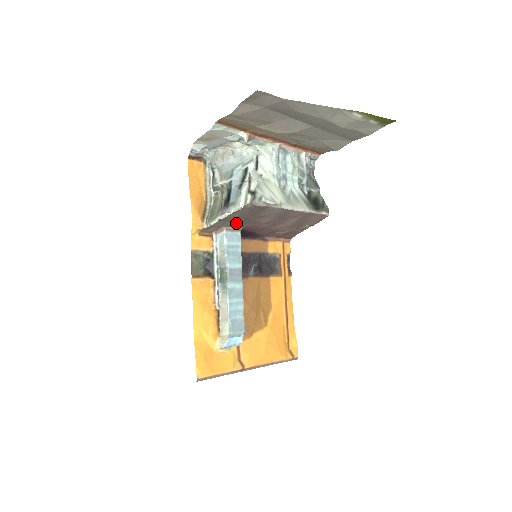
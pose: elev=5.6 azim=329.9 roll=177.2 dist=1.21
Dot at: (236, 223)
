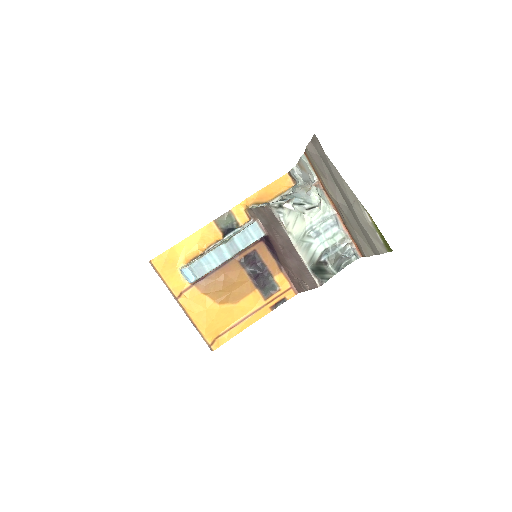
Dot at: (265, 223)
